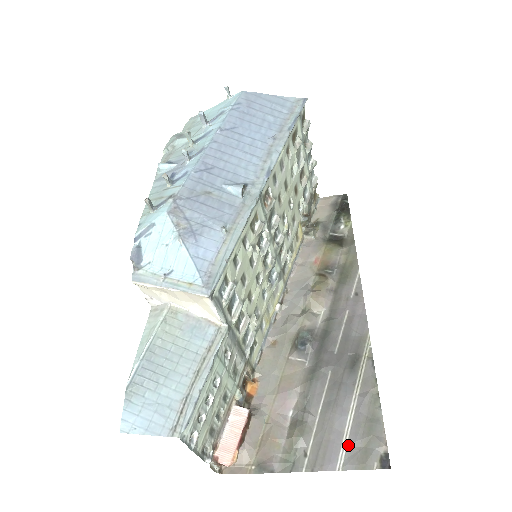
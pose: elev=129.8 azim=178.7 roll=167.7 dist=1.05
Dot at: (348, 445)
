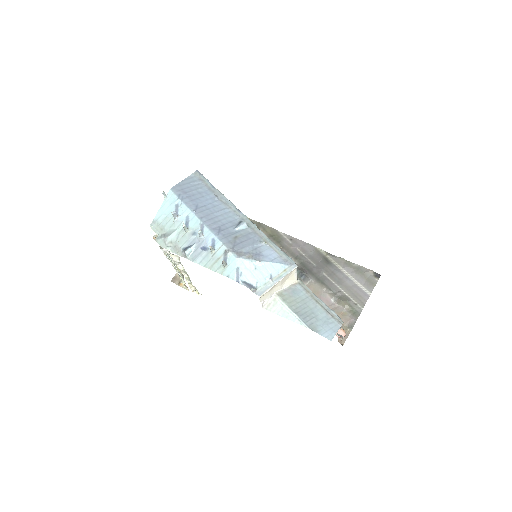
Dot at: (362, 285)
